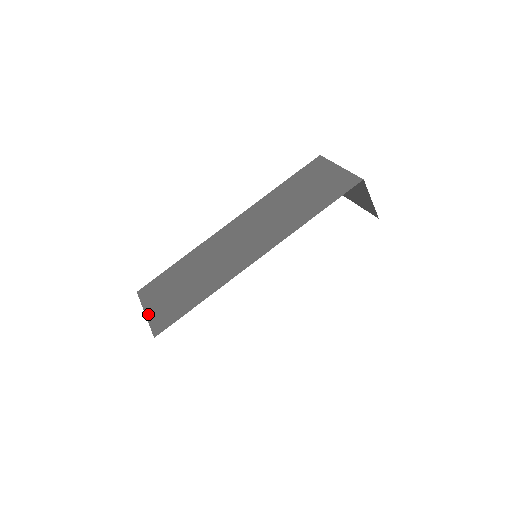
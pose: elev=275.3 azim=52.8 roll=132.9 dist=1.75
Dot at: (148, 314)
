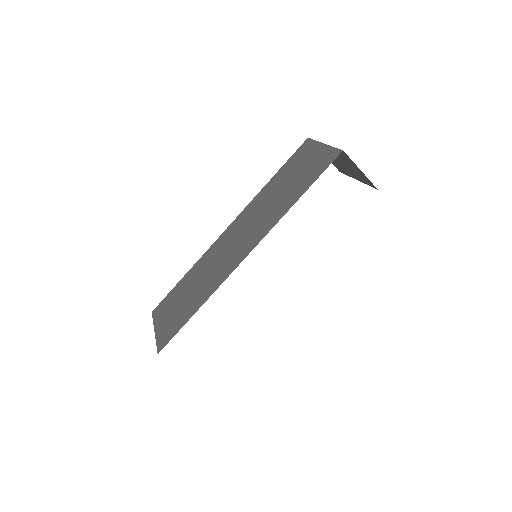
Dot at: (156, 332)
